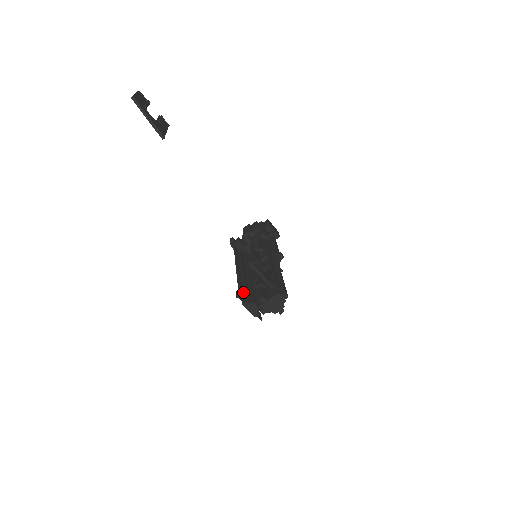
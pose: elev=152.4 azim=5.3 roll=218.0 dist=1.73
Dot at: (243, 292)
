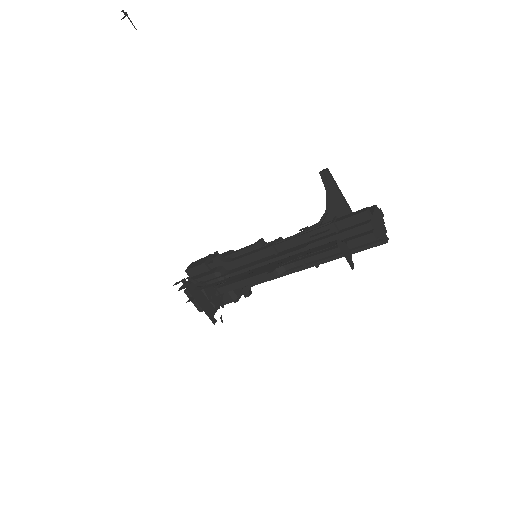
Dot at: (309, 249)
